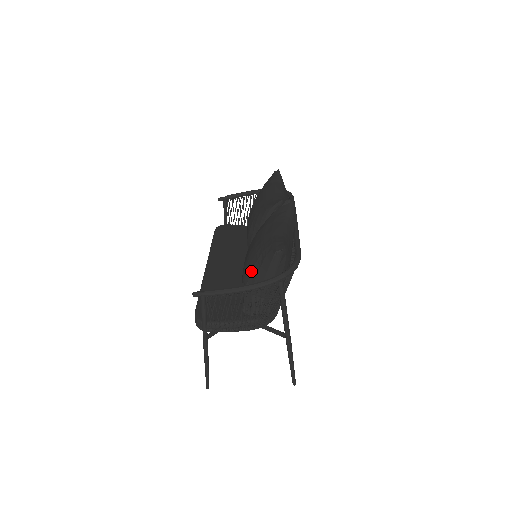
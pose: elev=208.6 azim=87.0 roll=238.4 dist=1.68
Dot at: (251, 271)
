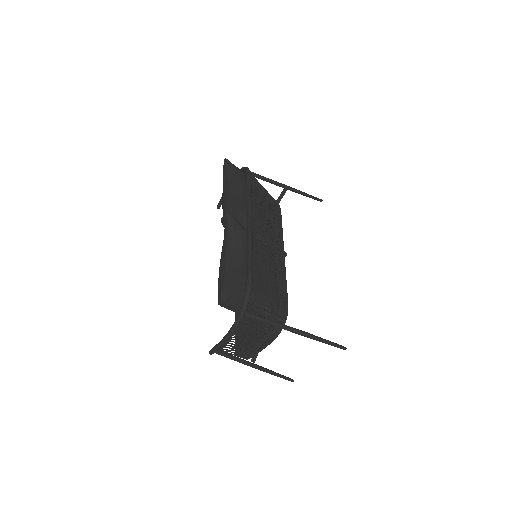
Dot at: occluded
